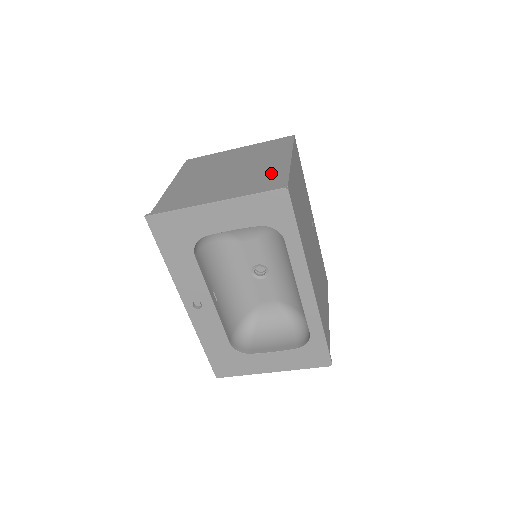
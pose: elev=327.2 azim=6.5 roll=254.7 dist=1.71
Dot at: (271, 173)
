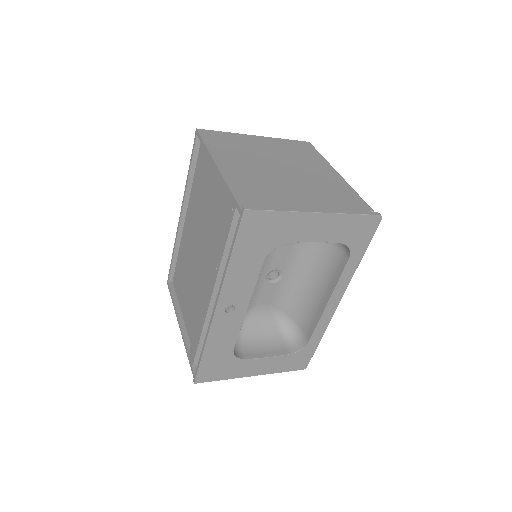
Dot at: (339, 188)
